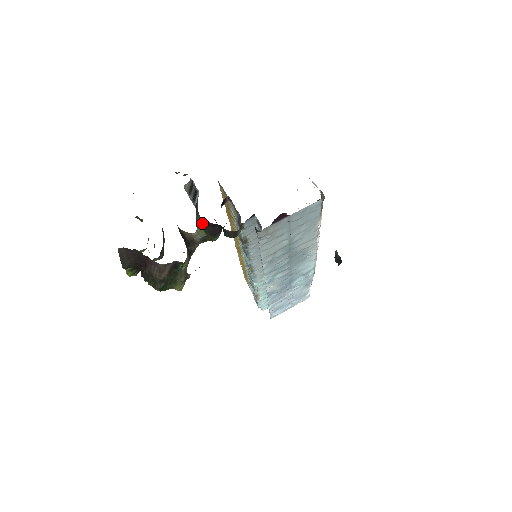
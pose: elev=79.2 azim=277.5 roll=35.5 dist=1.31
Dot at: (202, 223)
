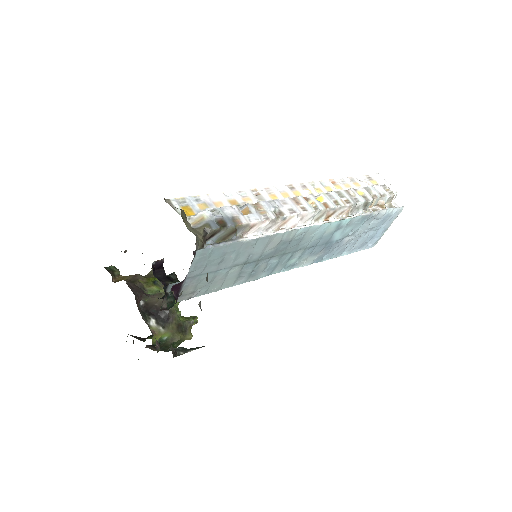
Dot at: occluded
